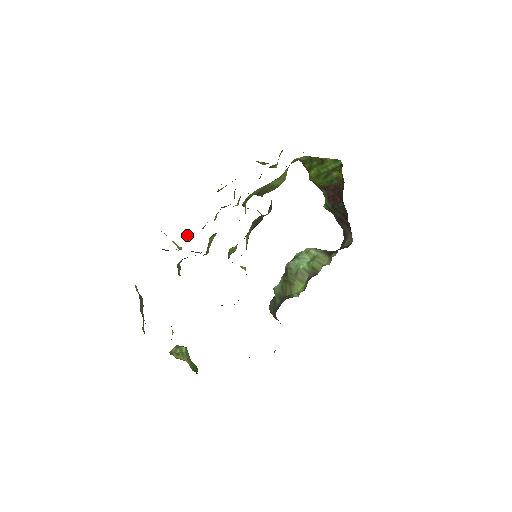
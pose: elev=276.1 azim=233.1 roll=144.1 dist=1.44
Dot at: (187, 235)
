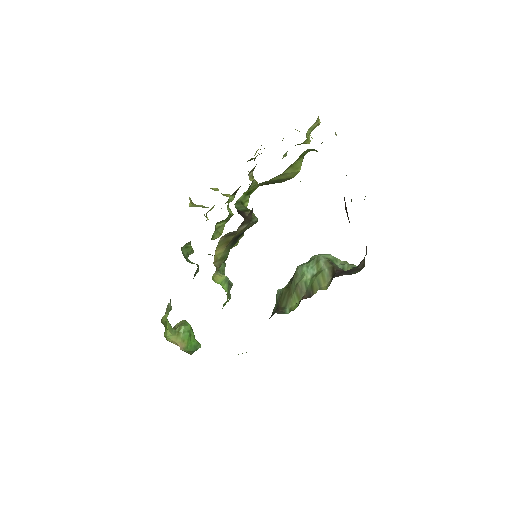
Dot at: (213, 207)
